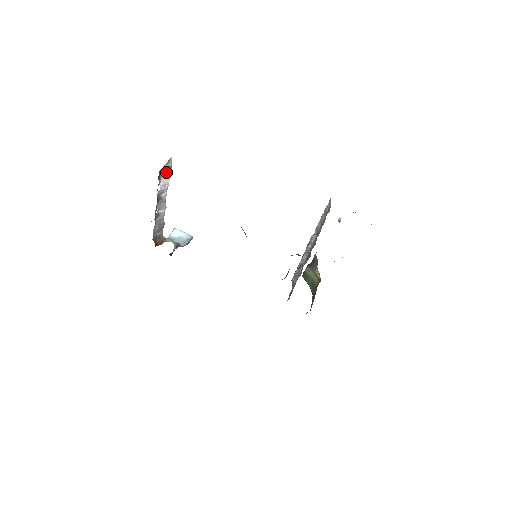
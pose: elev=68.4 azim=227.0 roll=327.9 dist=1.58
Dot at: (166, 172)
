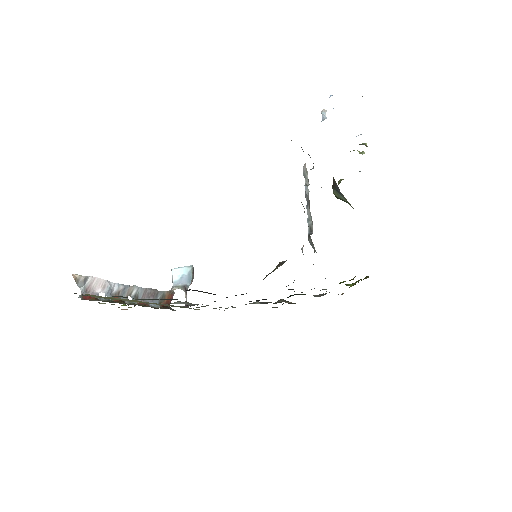
Dot at: (88, 284)
